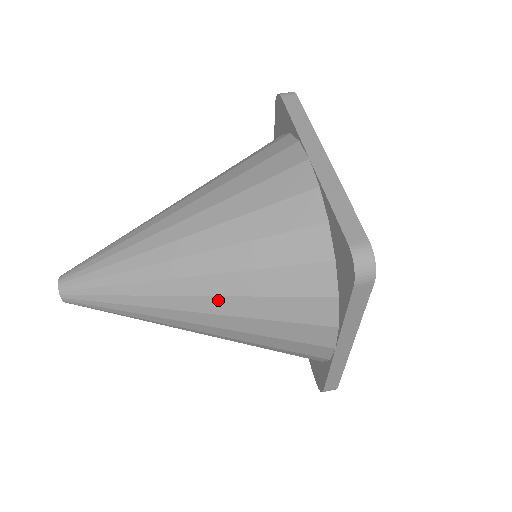
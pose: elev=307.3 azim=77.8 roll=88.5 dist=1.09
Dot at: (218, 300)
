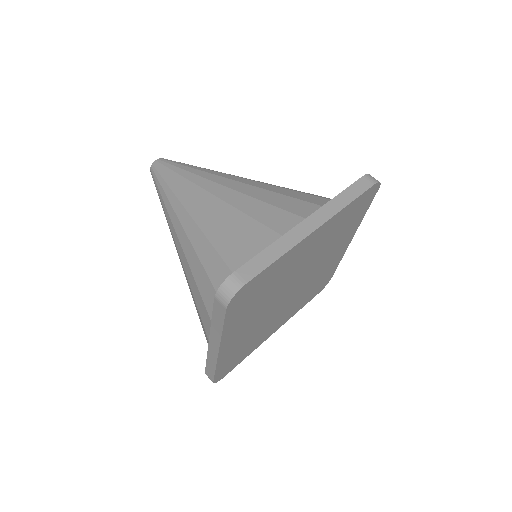
Dot at: (188, 243)
